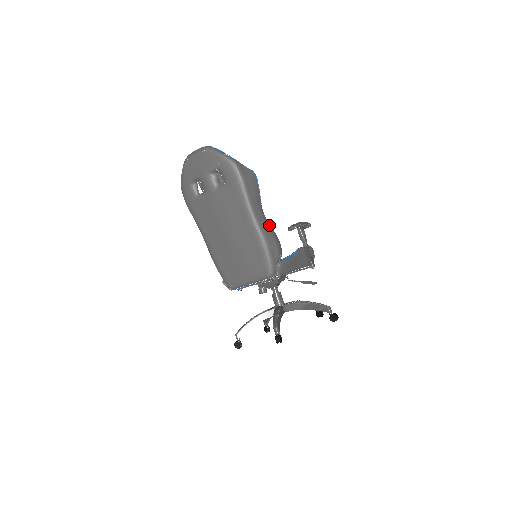
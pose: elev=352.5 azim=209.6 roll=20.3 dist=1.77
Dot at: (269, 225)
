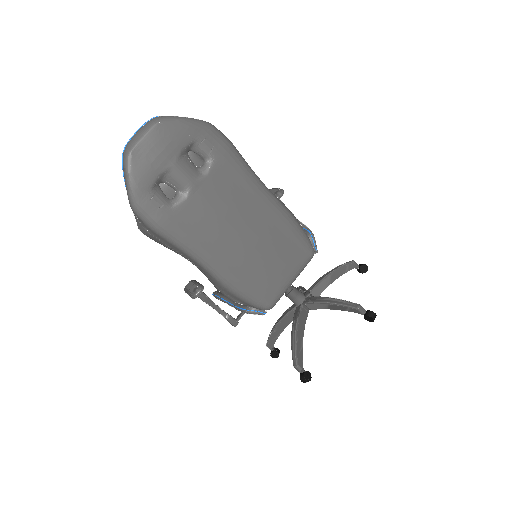
Dot at: occluded
